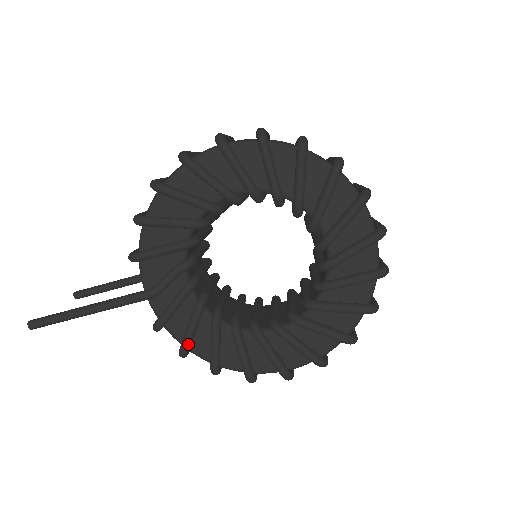
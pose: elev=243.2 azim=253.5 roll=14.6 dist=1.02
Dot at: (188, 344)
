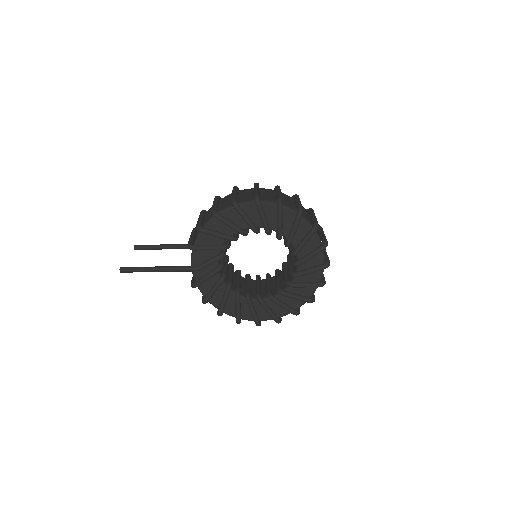
Dot at: (210, 298)
